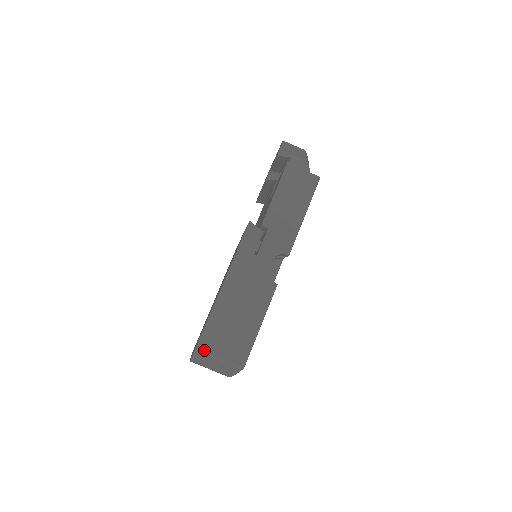
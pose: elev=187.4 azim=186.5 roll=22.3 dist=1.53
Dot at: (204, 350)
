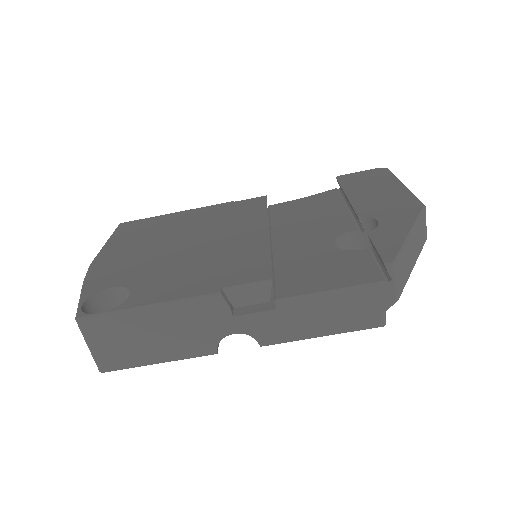
Dot at: (83, 327)
